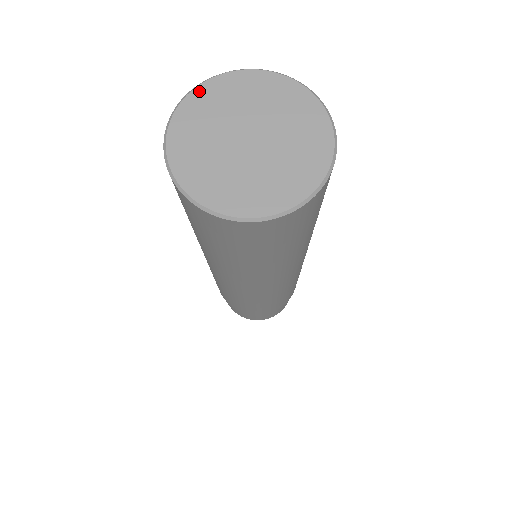
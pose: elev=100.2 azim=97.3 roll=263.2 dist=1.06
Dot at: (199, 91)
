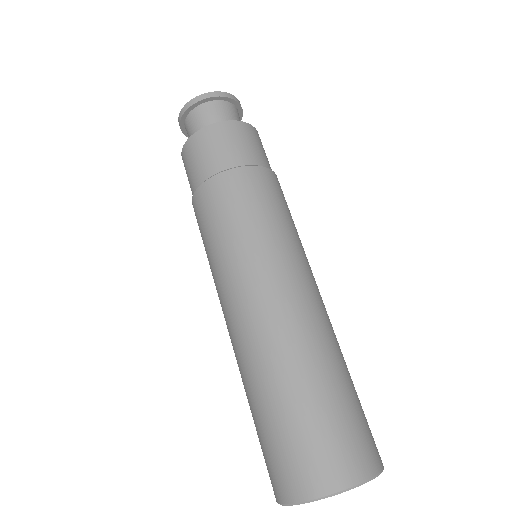
Dot at: occluded
